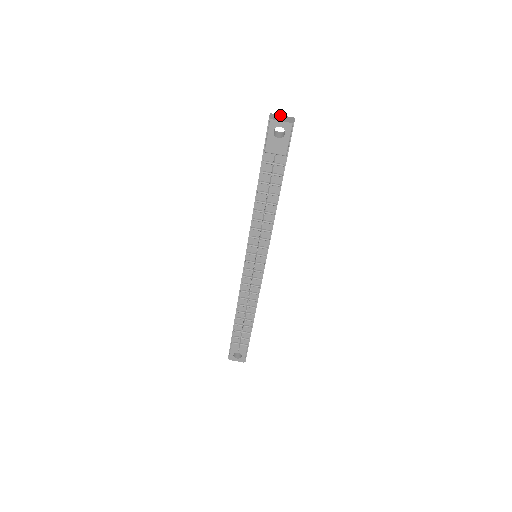
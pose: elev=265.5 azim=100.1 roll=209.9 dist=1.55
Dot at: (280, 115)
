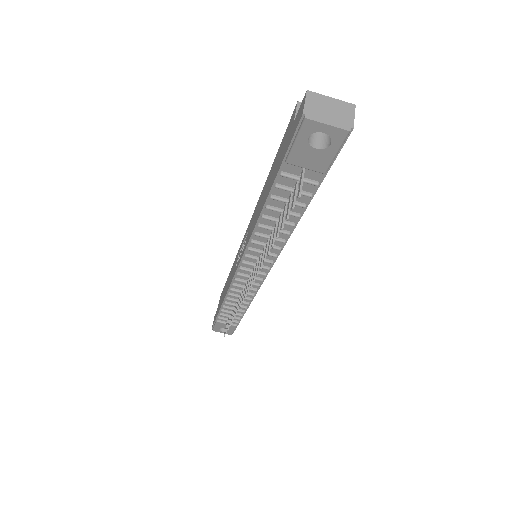
Dot at: (327, 97)
